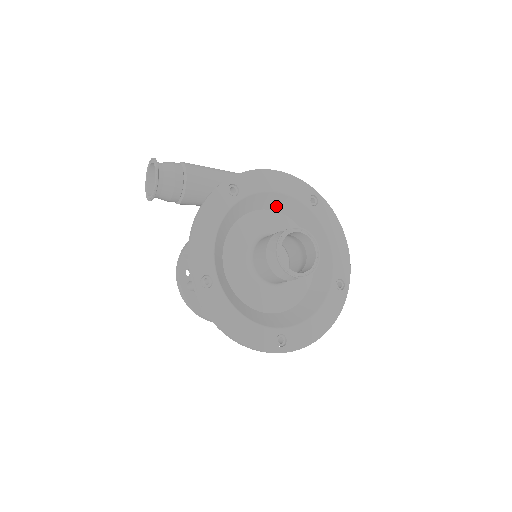
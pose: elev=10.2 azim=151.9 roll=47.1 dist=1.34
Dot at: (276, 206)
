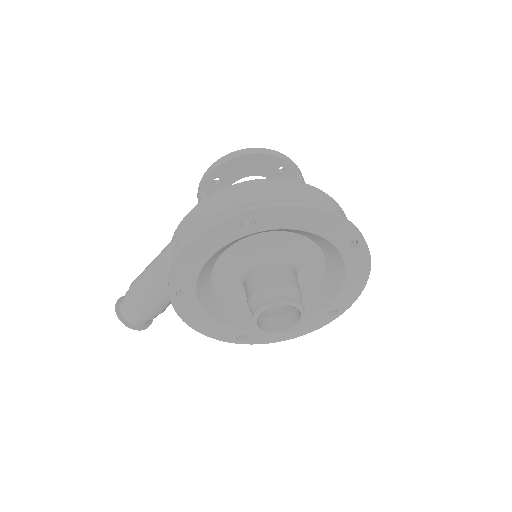
Dot at: (224, 249)
